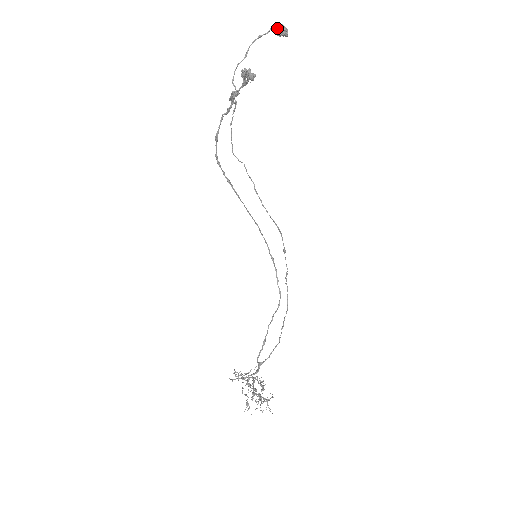
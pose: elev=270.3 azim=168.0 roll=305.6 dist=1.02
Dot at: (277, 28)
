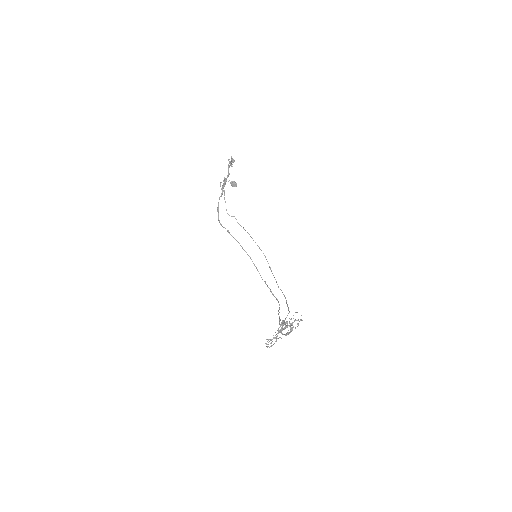
Dot at: (232, 182)
